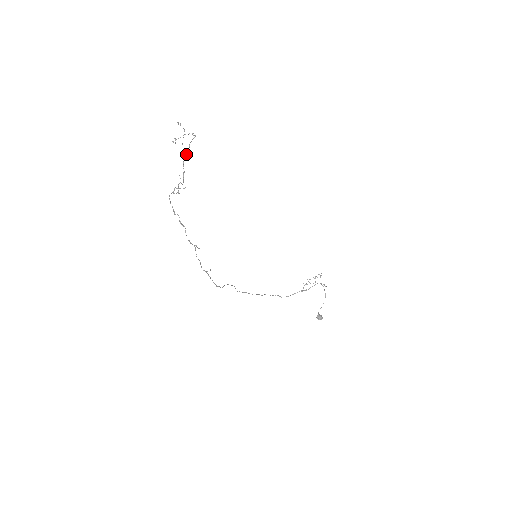
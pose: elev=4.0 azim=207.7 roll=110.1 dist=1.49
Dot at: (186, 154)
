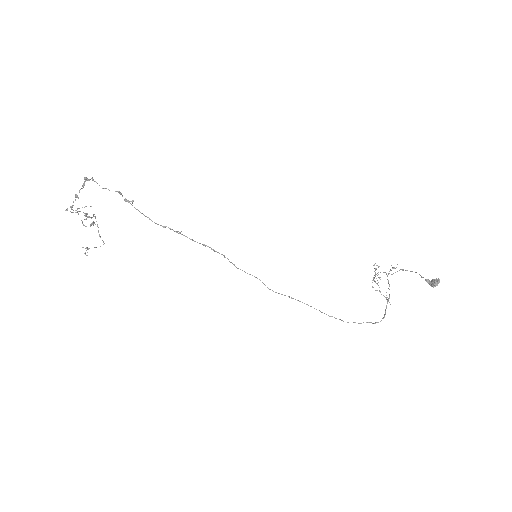
Dot at: occluded
